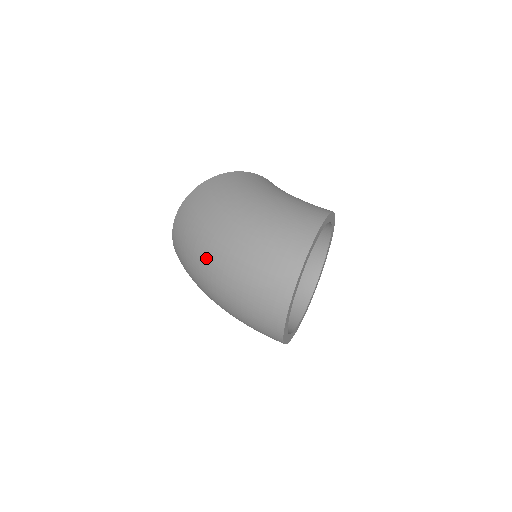
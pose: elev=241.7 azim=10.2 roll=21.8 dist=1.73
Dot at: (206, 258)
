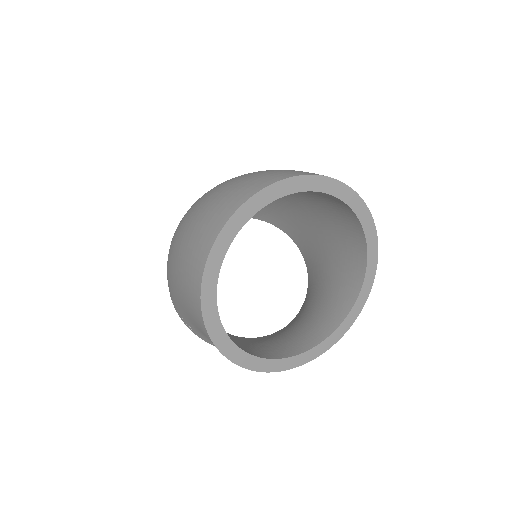
Dot at: occluded
